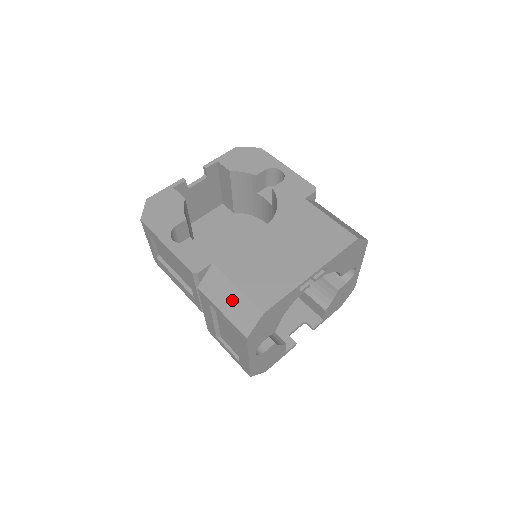
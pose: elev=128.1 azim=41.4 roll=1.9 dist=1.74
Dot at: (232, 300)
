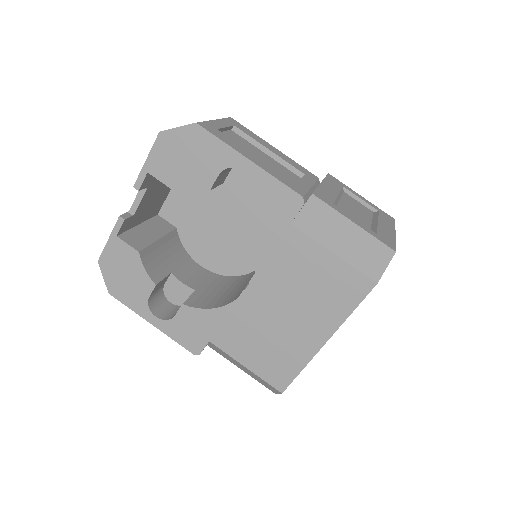
Dot at: occluded
